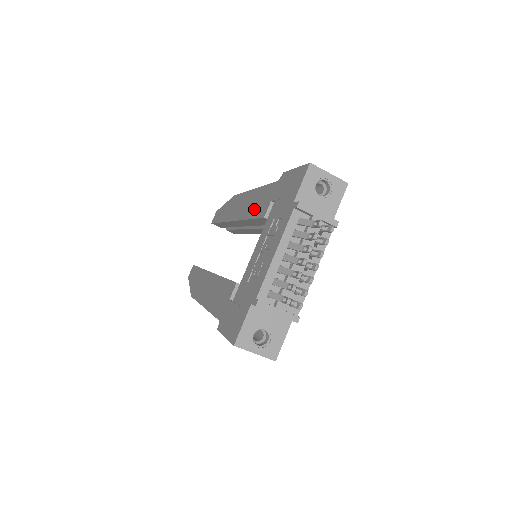
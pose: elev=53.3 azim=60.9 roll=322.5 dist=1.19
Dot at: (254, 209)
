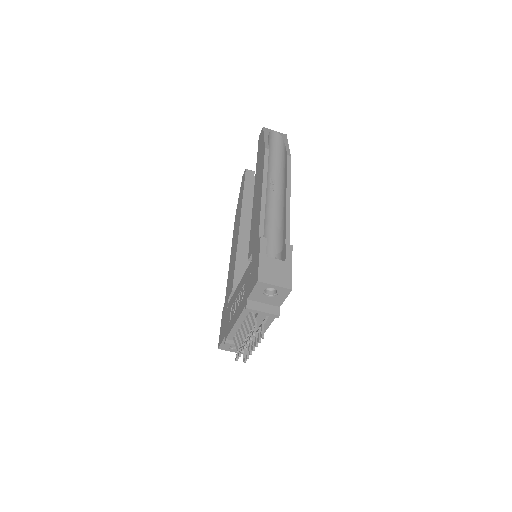
Dot at: (253, 227)
